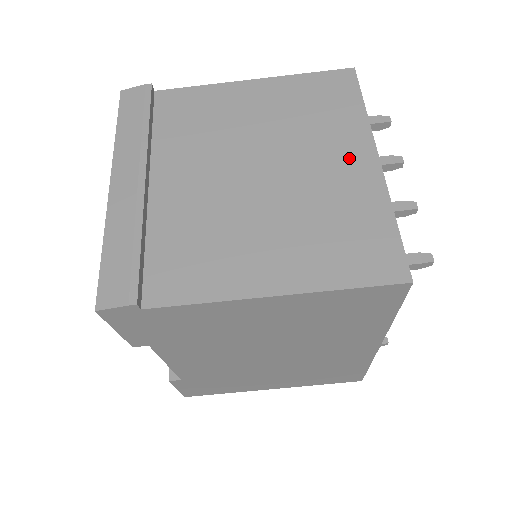
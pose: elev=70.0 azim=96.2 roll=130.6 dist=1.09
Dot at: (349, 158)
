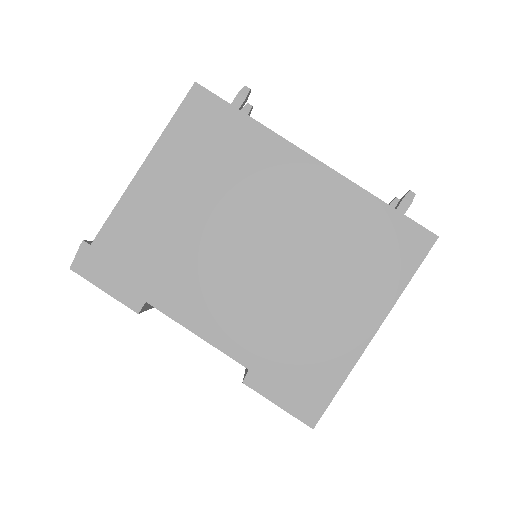
Dot at: occluded
